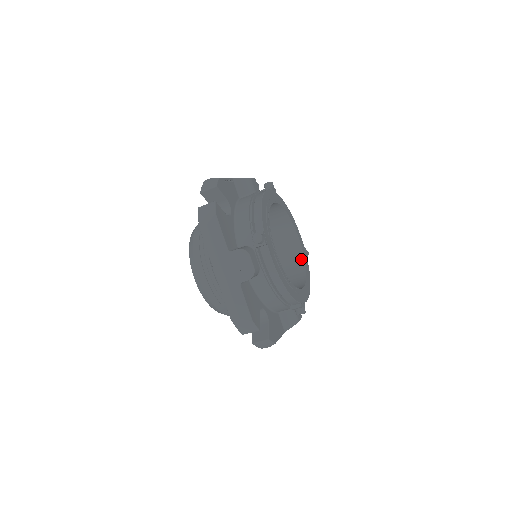
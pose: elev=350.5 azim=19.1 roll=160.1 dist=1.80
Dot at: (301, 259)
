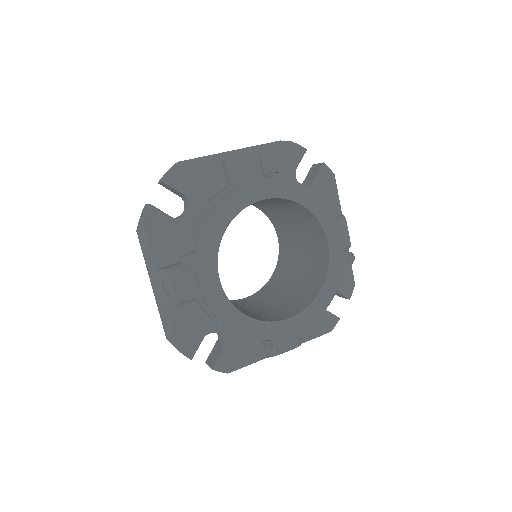
Dot at: (325, 270)
